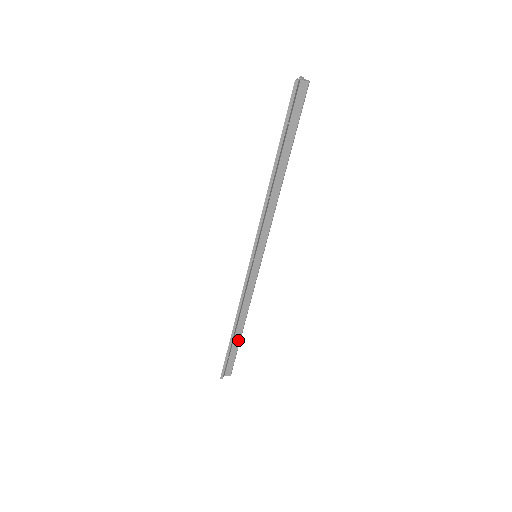
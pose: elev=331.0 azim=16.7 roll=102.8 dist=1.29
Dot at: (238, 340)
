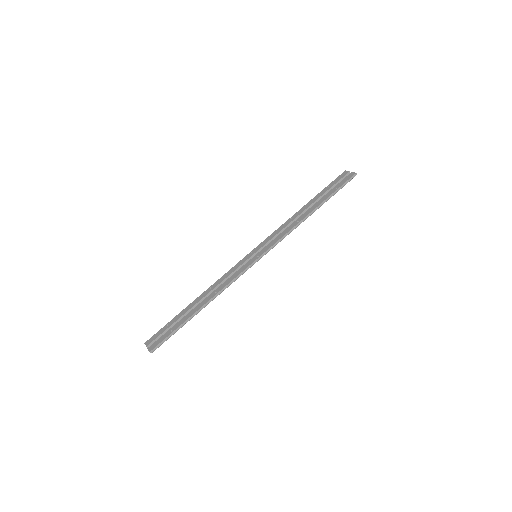
Dot at: (190, 319)
